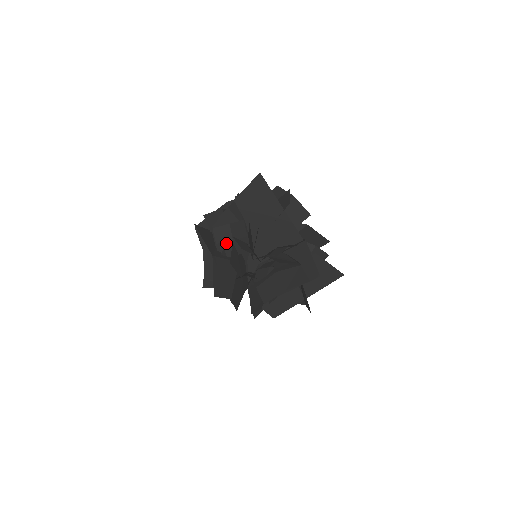
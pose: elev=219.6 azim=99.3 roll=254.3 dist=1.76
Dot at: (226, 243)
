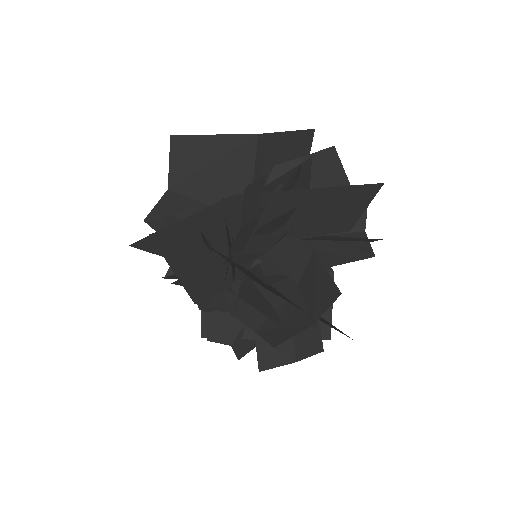
Dot at: (252, 254)
